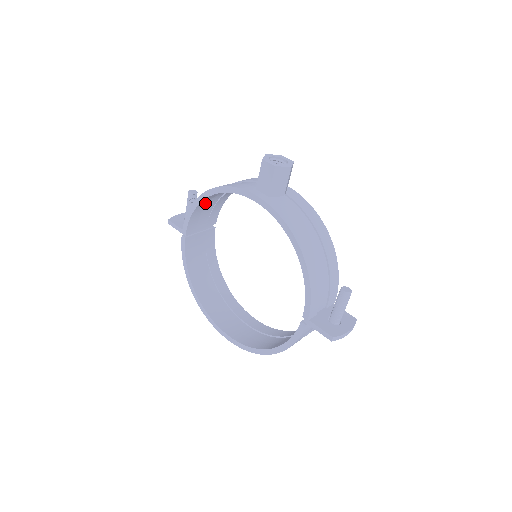
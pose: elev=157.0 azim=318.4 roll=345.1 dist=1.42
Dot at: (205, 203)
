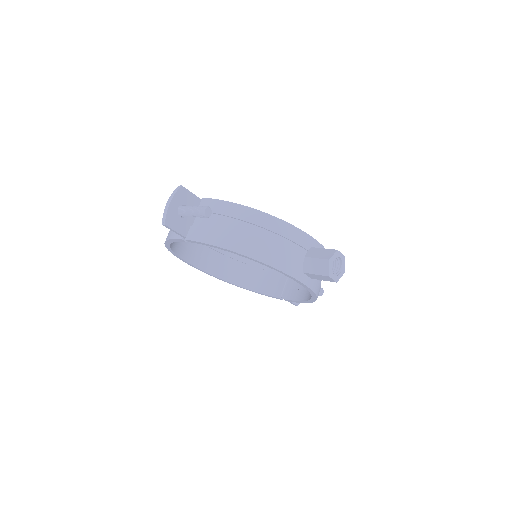
Dot at: (230, 240)
